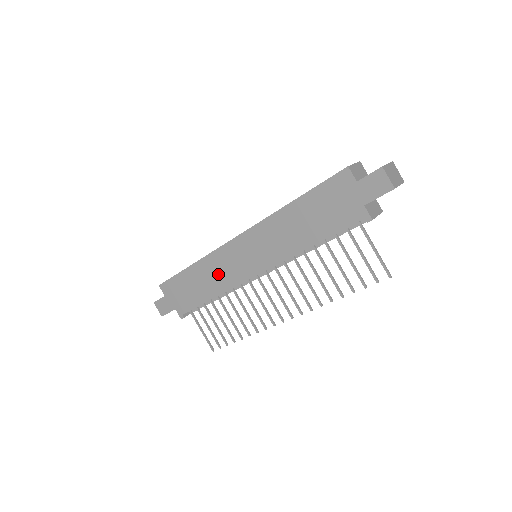
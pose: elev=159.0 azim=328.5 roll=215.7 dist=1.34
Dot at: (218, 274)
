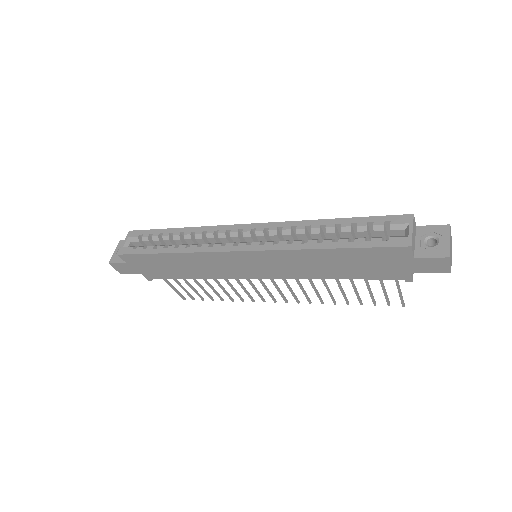
Dot at: (207, 267)
